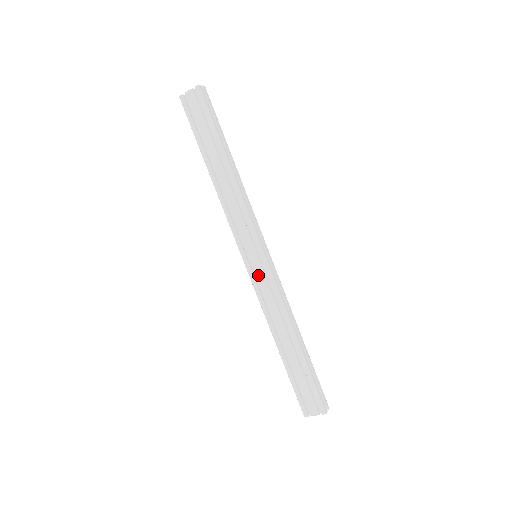
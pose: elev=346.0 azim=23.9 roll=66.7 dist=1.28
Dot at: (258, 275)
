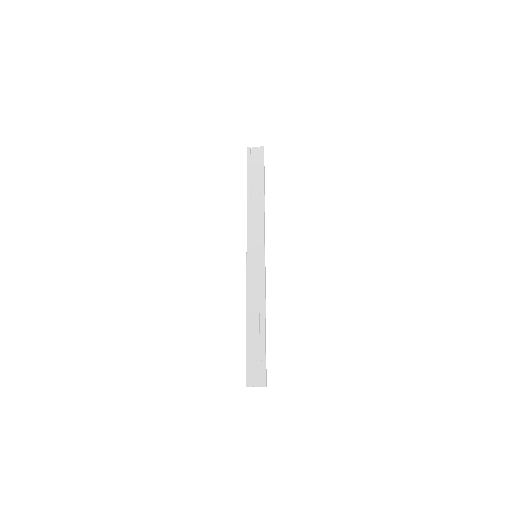
Dot at: (254, 267)
